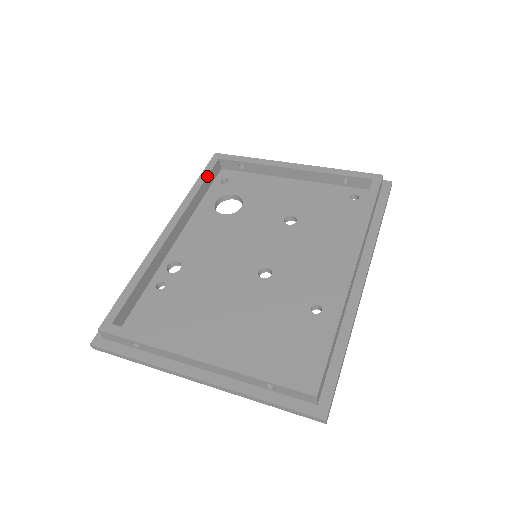
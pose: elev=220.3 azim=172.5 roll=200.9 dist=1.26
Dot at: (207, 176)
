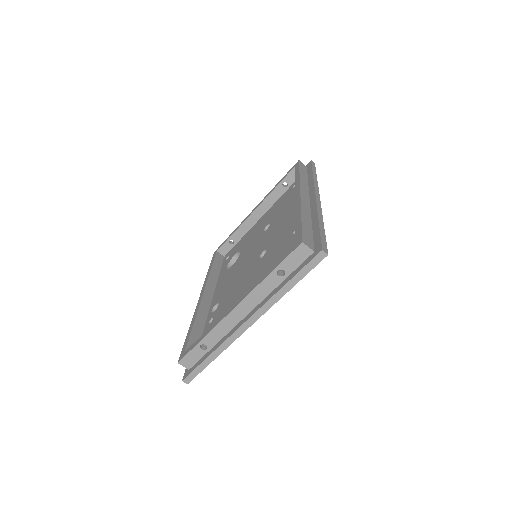
Dot at: (213, 262)
